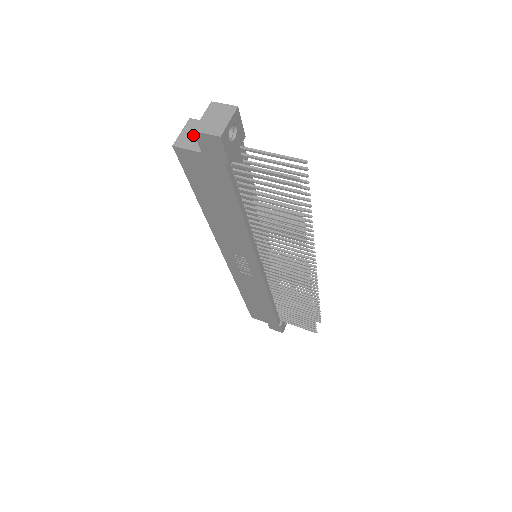
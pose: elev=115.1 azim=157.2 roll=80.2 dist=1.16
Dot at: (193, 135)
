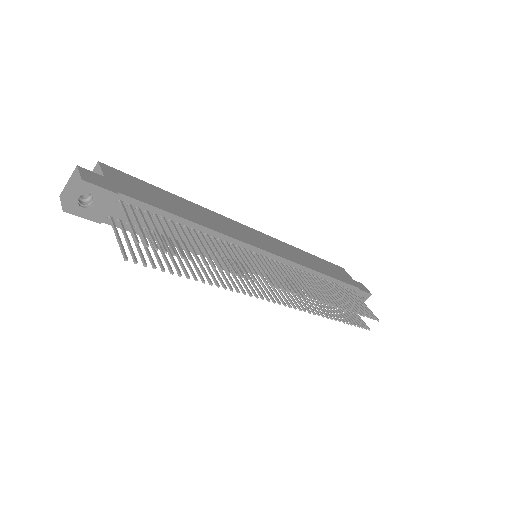
Dot at: occluded
